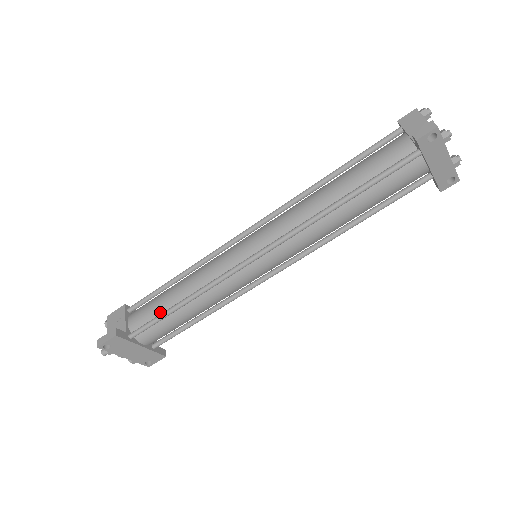
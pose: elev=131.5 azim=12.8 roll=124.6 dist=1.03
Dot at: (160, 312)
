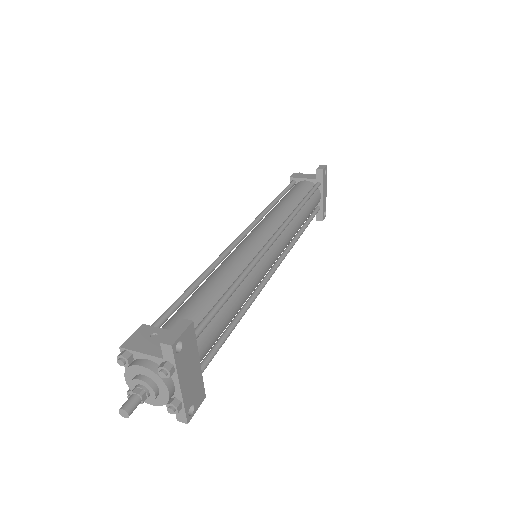
Dot at: (210, 305)
